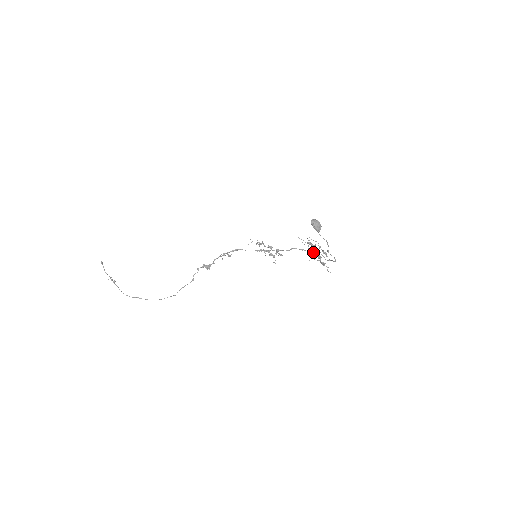
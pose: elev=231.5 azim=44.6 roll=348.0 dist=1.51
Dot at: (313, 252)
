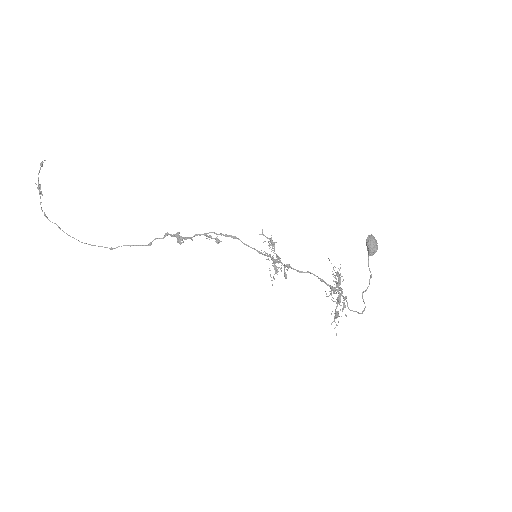
Dot at: (335, 289)
